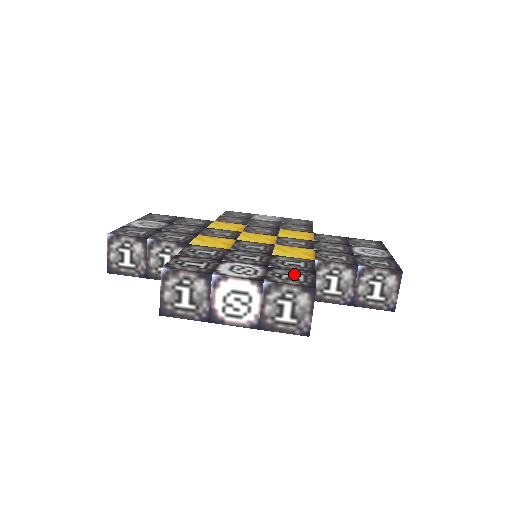
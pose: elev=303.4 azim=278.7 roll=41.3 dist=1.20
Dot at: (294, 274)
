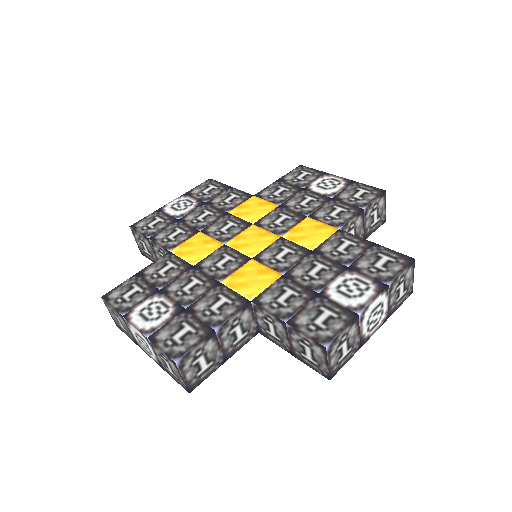
Dot at: (375, 258)
